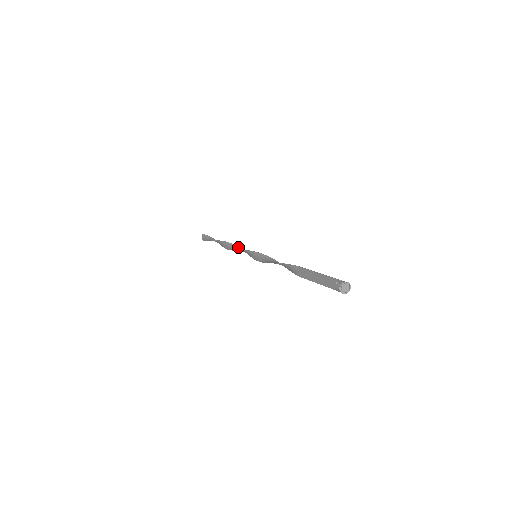
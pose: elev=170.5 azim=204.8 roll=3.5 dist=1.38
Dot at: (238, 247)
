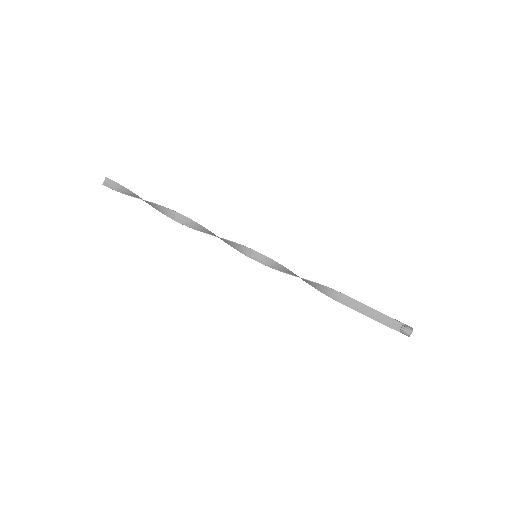
Dot at: (208, 230)
